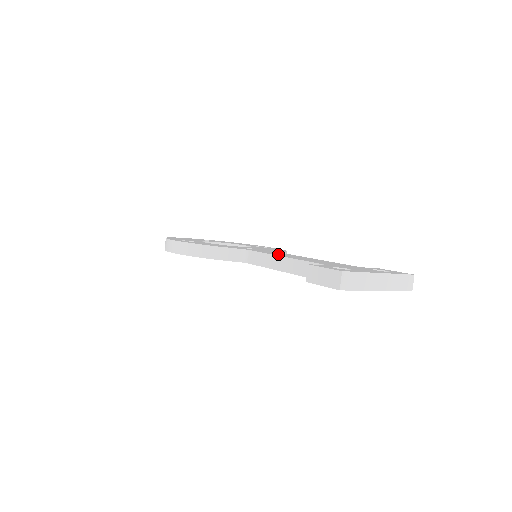
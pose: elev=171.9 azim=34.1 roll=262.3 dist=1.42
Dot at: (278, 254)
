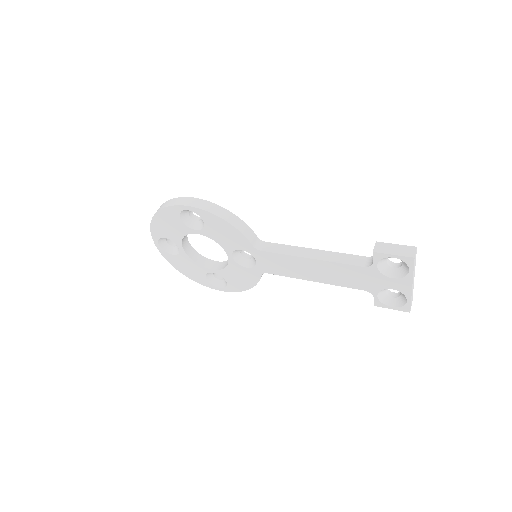
Dot at: occluded
